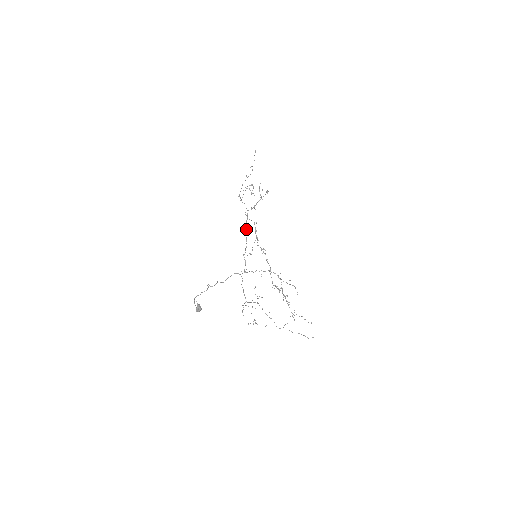
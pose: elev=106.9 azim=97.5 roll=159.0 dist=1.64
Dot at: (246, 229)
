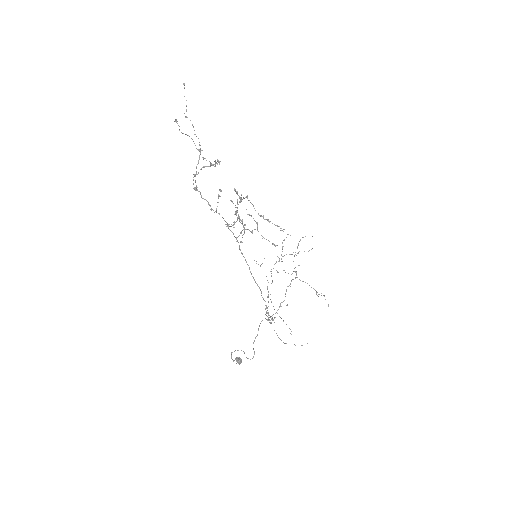
Dot at: (249, 269)
